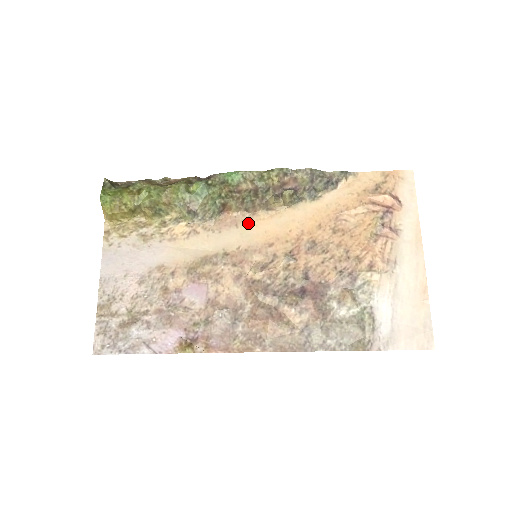
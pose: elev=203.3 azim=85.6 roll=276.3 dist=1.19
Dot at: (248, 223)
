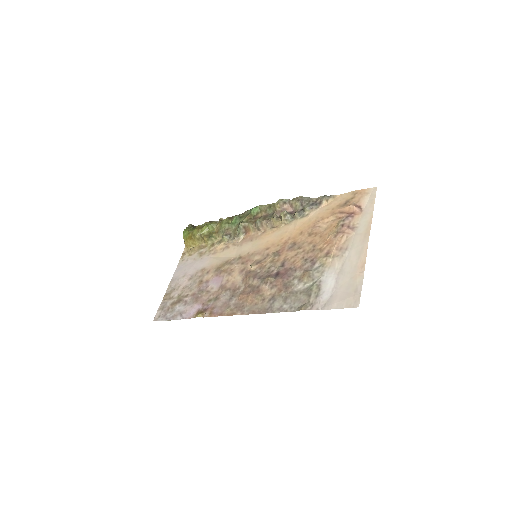
Dot at: (259, 238)
